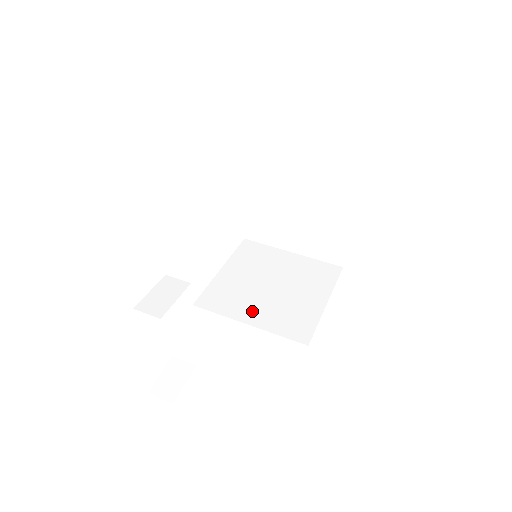
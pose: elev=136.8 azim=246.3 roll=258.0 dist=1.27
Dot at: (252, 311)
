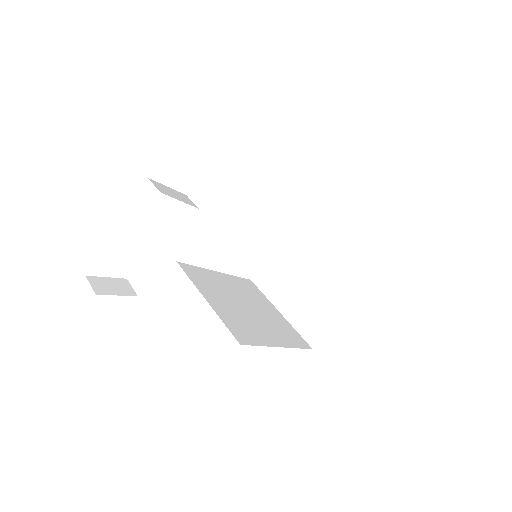
Dot at: (217, 299)
